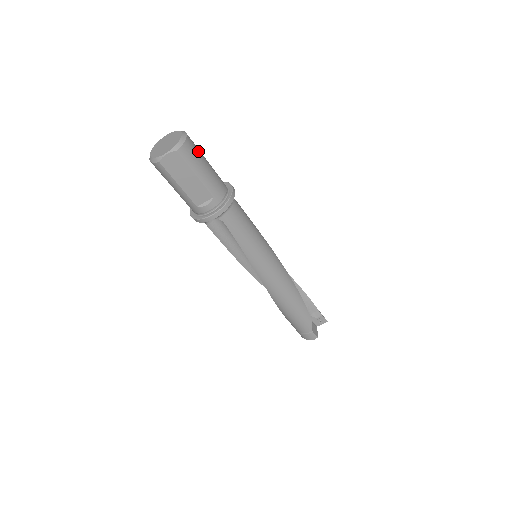
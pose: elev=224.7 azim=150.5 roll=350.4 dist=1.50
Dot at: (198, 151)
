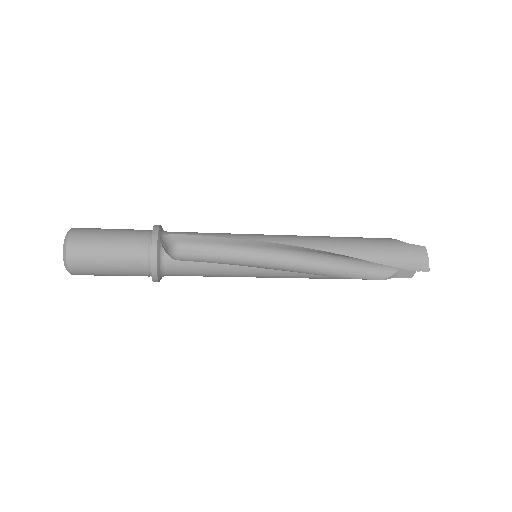
Dot at: (89, 266)
